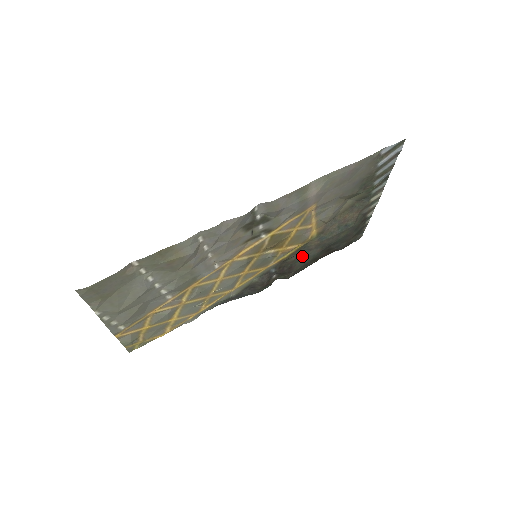
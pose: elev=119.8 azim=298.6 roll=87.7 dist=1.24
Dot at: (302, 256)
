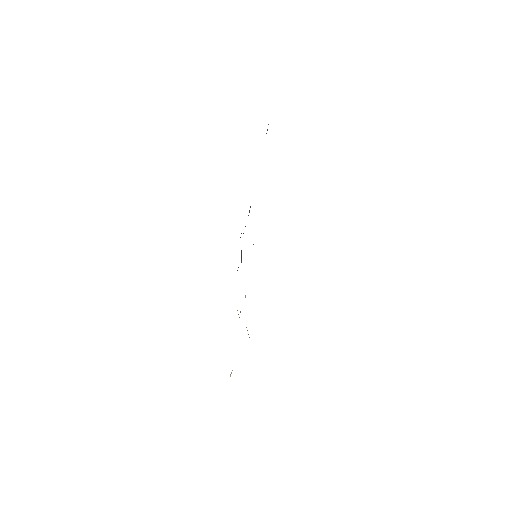
Dot at: occluded
